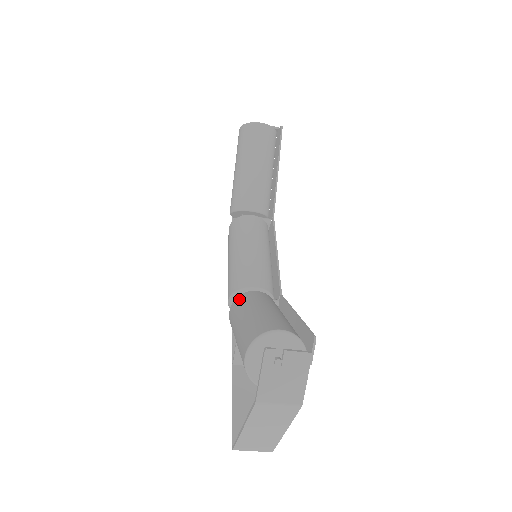
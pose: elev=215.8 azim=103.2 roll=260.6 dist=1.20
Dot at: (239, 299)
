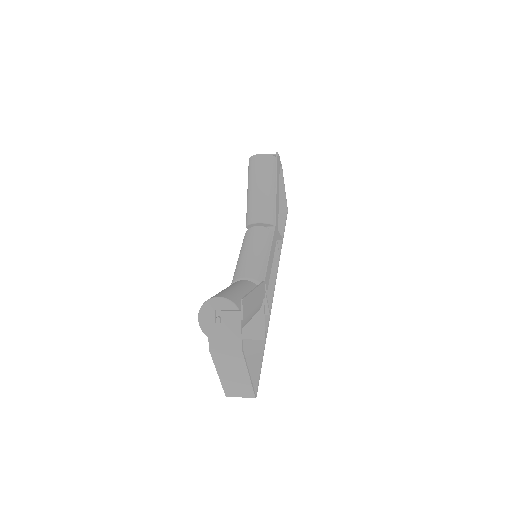
Dot at: occluded
